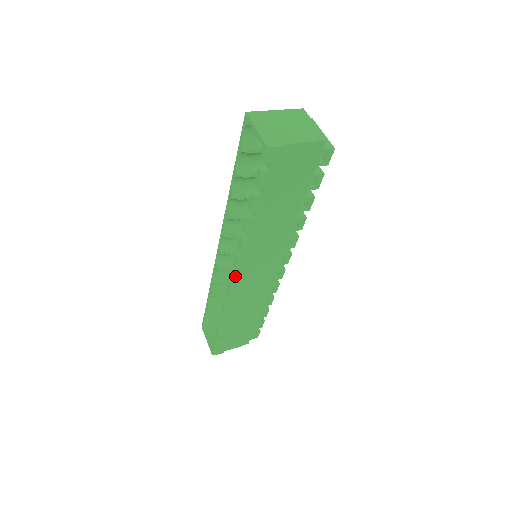
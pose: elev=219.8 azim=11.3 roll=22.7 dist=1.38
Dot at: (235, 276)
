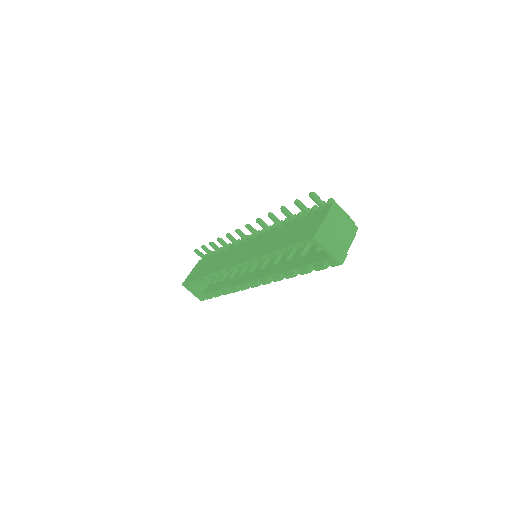
Dot at: (258, 285)
